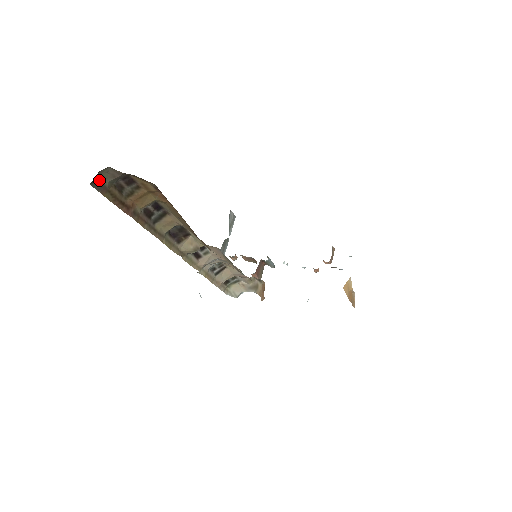
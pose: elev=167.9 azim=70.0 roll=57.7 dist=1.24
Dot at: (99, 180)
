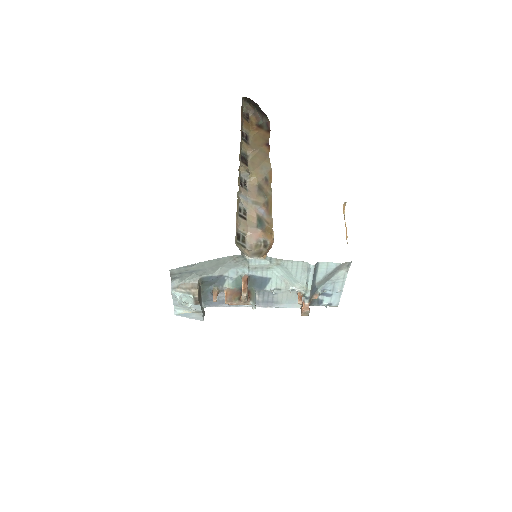
Dot at: (243, 103)
